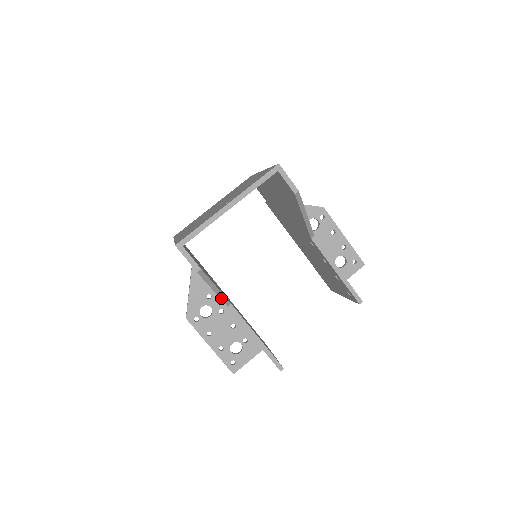
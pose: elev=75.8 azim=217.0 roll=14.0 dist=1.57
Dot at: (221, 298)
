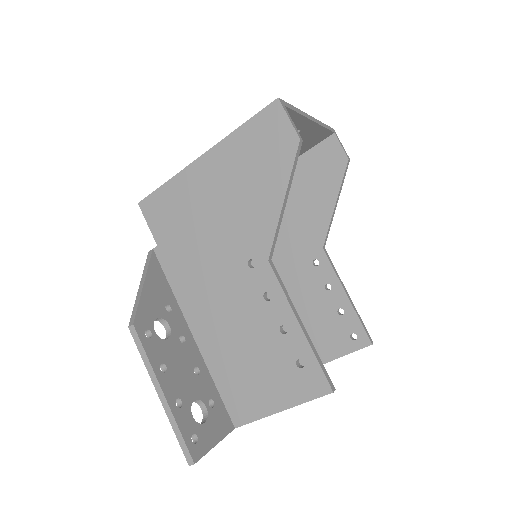
Dot at: (276, 231)
